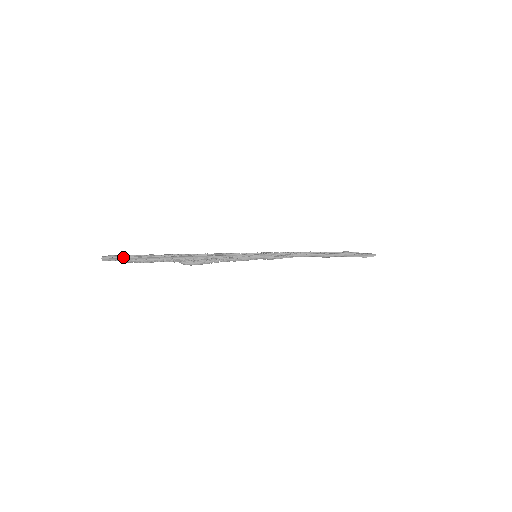
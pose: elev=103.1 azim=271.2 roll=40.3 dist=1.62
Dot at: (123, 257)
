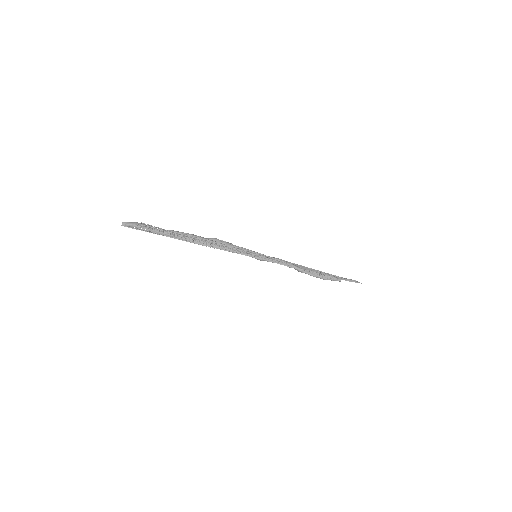
Dot at: occluded
